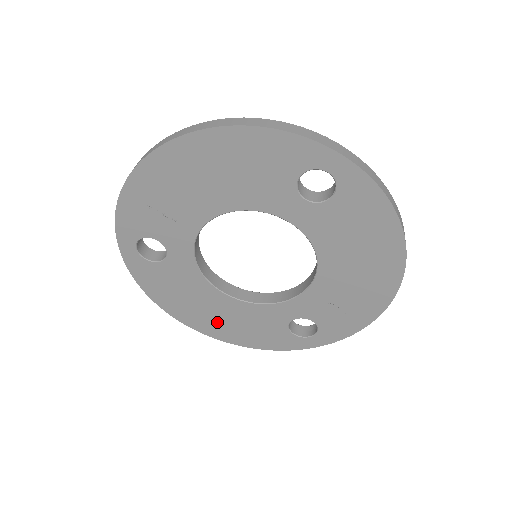
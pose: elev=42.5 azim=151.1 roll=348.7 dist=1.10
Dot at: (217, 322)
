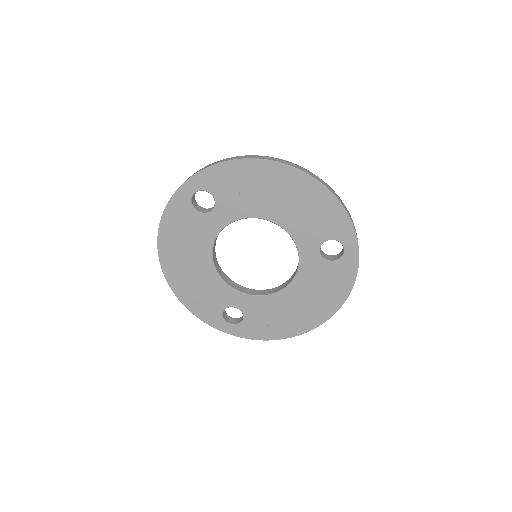
Dot at: (184, 273)
